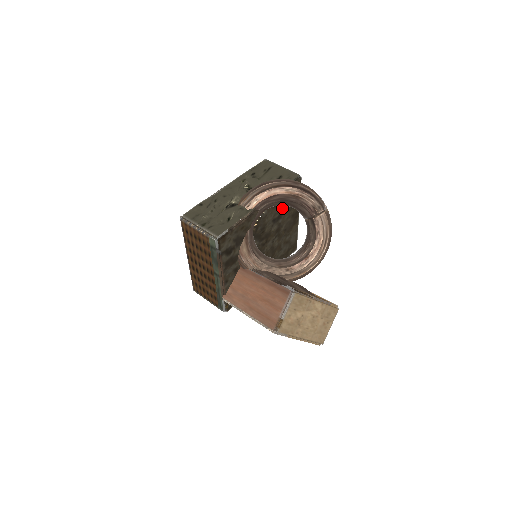
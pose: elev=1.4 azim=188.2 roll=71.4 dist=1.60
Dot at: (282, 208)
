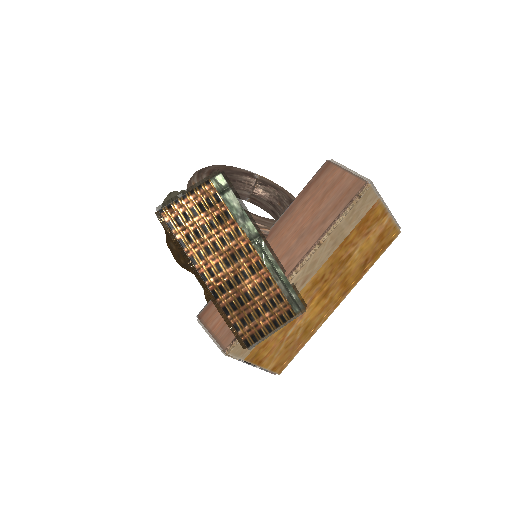
Dot at: occluded
